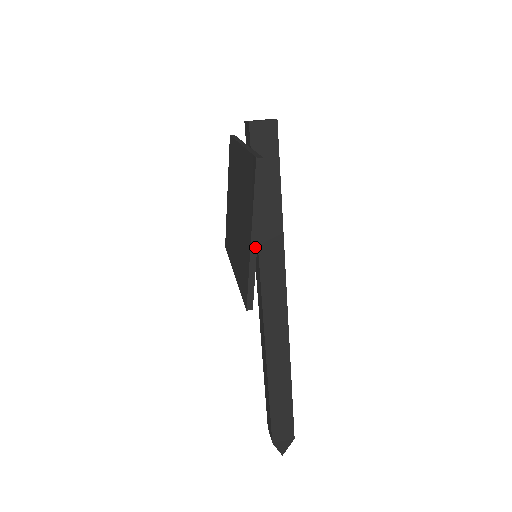
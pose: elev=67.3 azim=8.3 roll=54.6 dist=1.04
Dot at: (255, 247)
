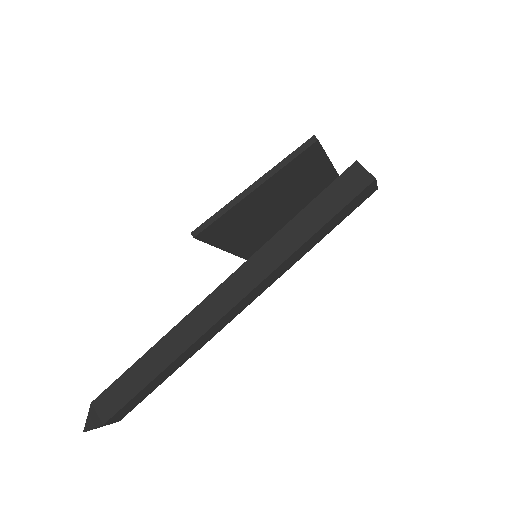
Dot at: (246, 194)
